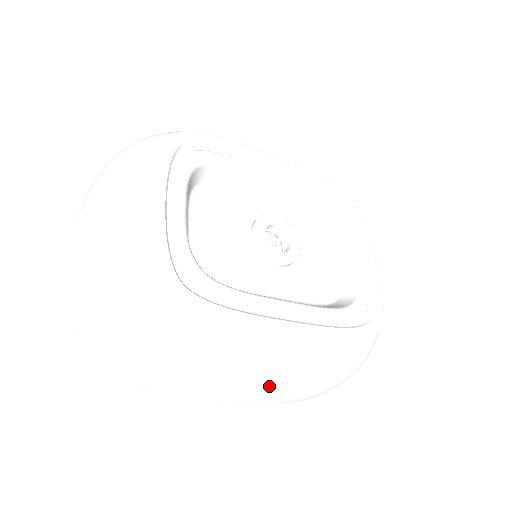
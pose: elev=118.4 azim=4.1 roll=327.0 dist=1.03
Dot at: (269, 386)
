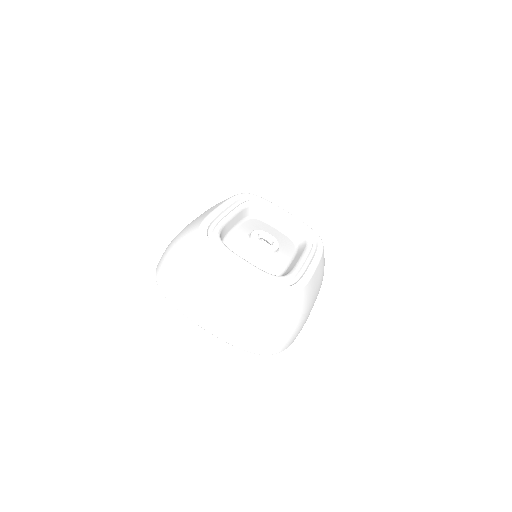
Dot at: occluded
